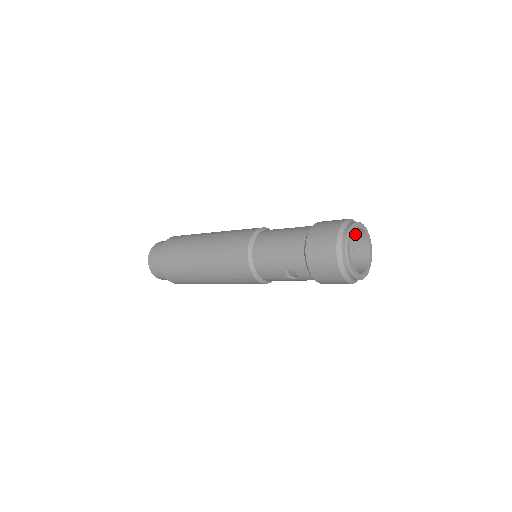
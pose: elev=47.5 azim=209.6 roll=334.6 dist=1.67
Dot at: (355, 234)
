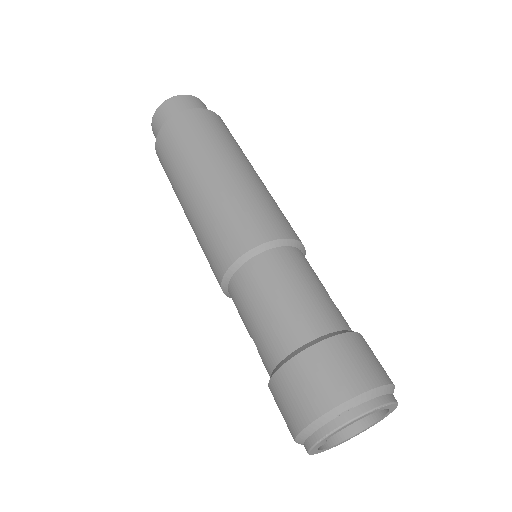
Dot at: occluded
